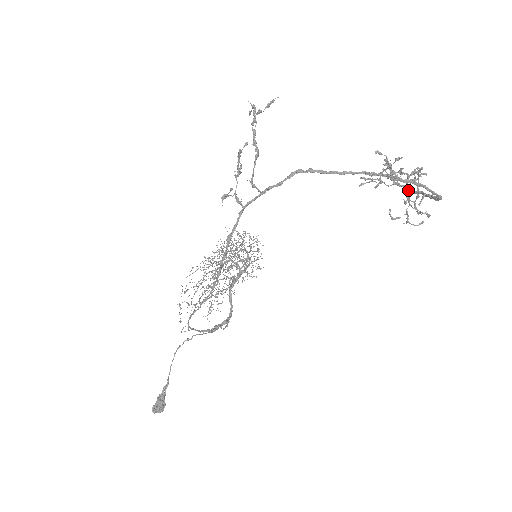
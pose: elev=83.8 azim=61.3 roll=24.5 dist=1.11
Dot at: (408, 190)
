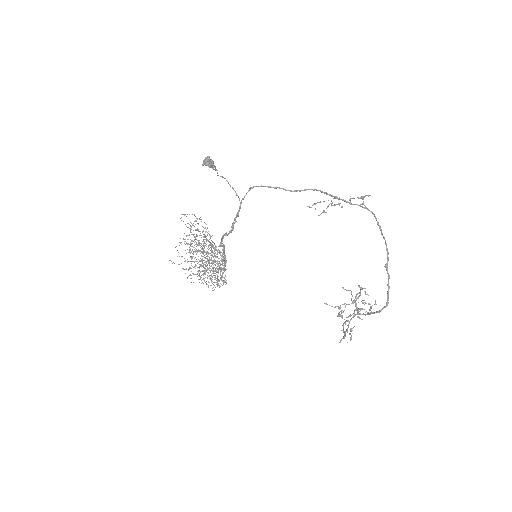
Dot at: (358, 311)
